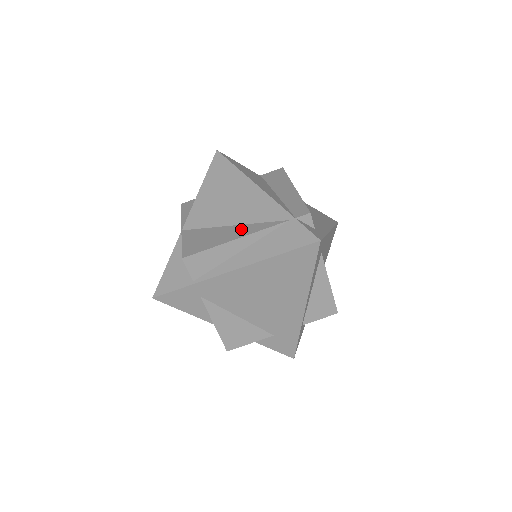
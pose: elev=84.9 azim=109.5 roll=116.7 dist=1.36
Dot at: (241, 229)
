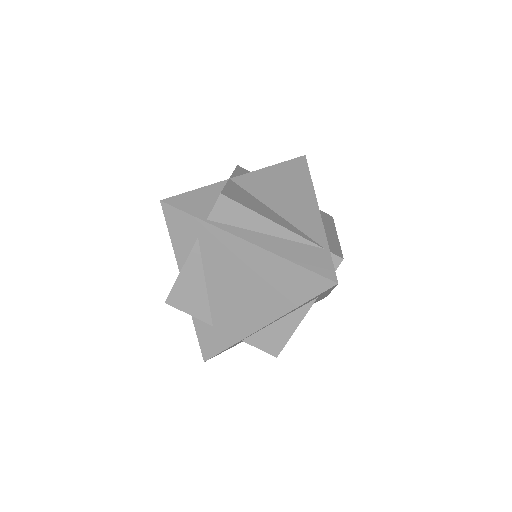
Dot at: (281, 220)
